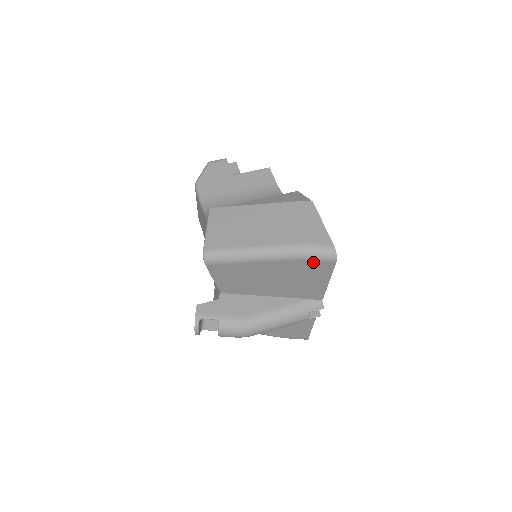
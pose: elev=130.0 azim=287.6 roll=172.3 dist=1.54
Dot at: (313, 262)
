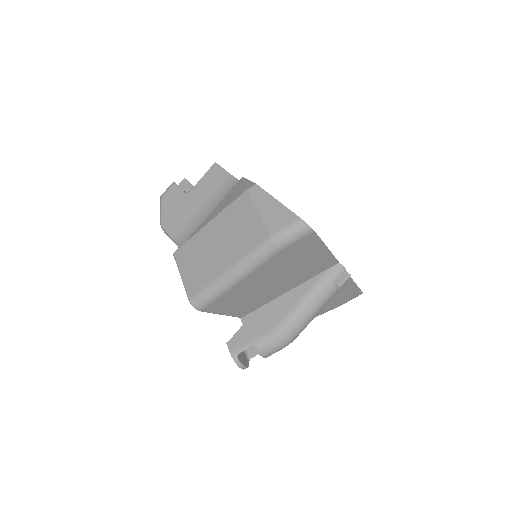
Dot at: (293, 246)
